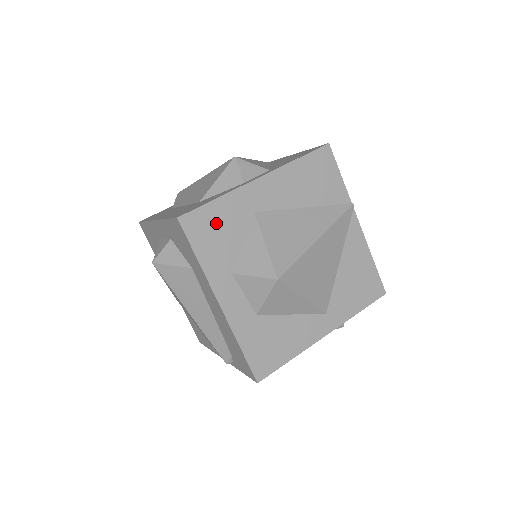
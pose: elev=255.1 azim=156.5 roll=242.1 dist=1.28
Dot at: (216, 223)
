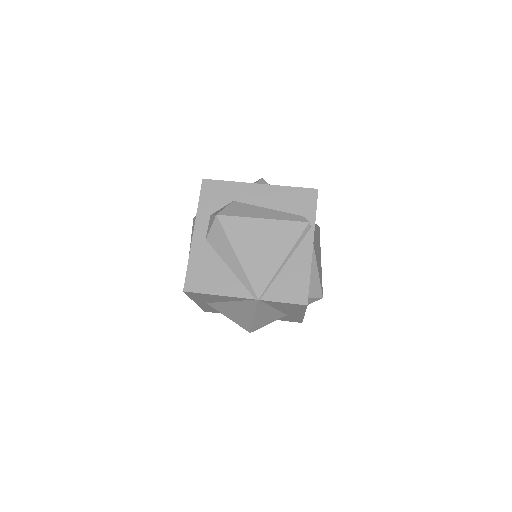
Dot at: occluded
